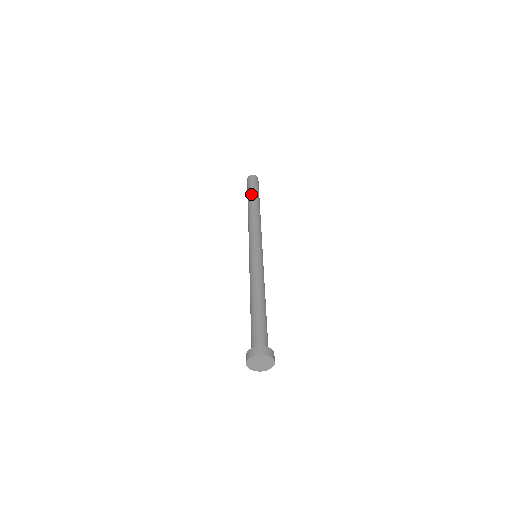
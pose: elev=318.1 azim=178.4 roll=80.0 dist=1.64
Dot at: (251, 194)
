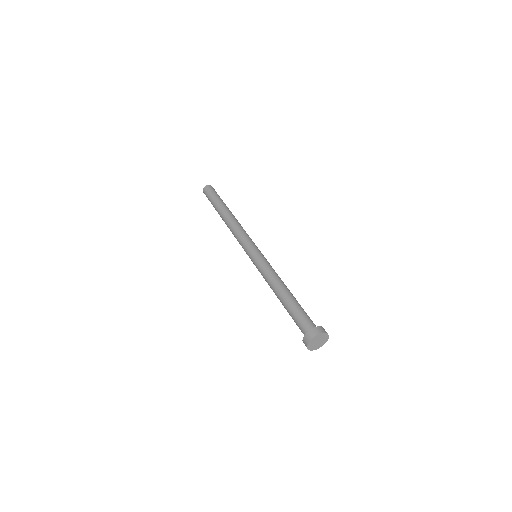
Dot at: (215, 207)
